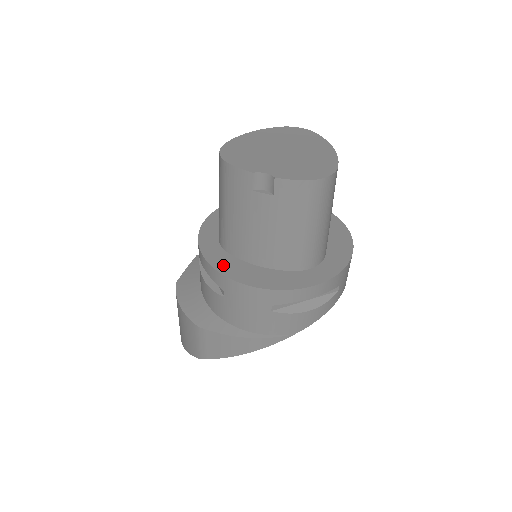
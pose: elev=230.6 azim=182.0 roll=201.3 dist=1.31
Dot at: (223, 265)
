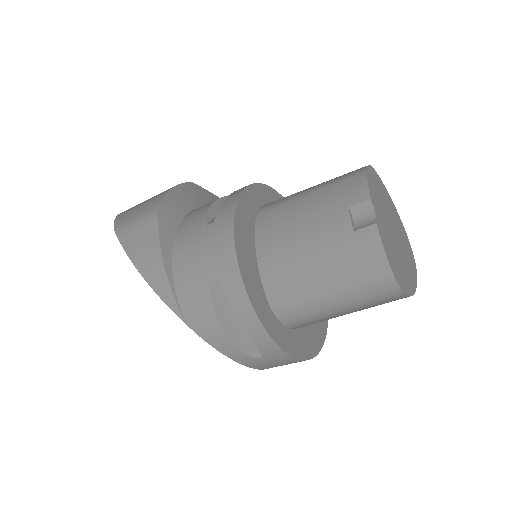
Dot at: (244, 212)
